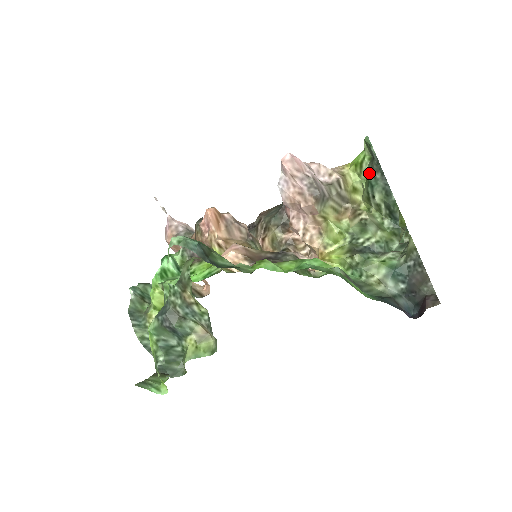
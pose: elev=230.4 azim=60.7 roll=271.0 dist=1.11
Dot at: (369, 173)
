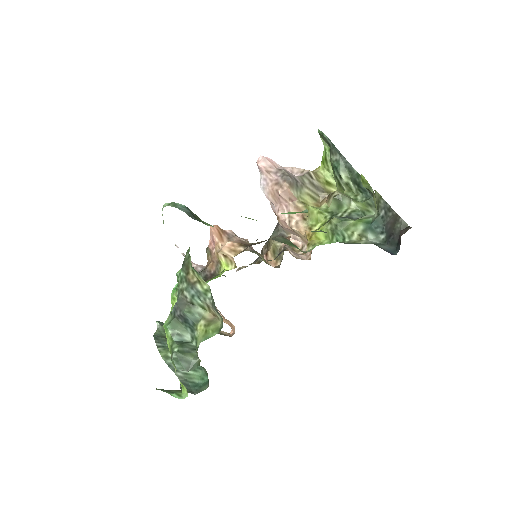
Dot at: (331, 159)
